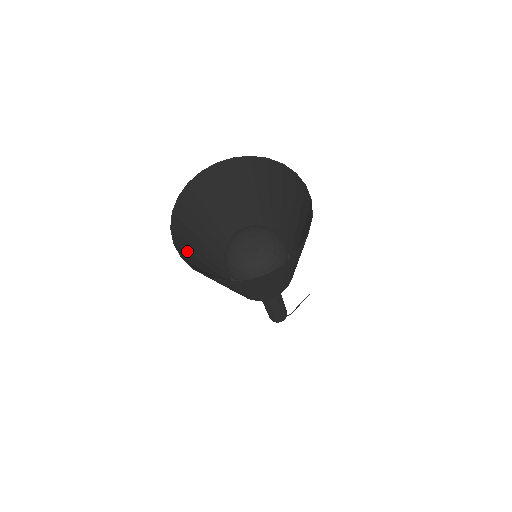
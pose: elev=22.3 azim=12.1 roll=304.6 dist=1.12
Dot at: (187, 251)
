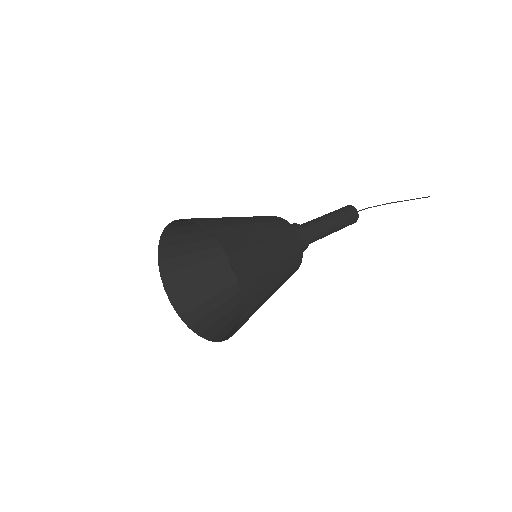
Dot at: (180, 243)
